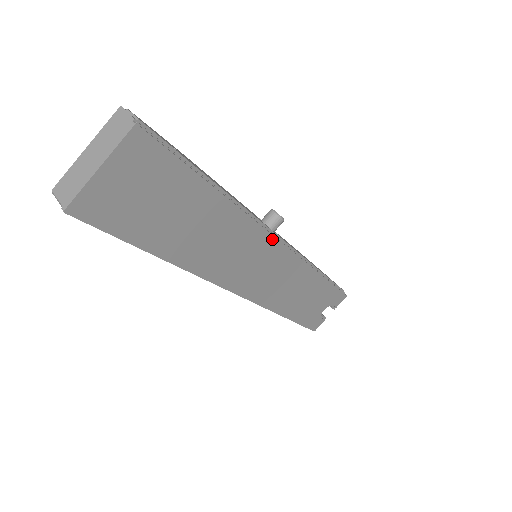
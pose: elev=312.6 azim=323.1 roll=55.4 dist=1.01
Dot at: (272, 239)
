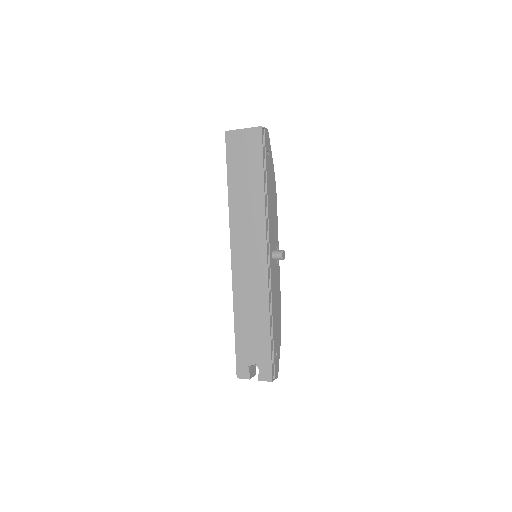
Dot at: (265, 242)
